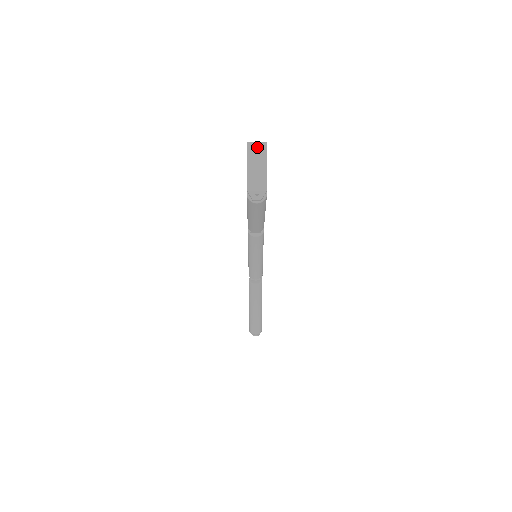
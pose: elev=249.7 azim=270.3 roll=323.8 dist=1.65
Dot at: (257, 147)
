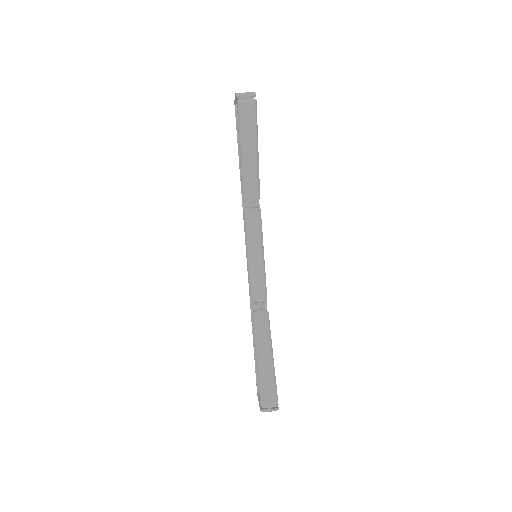
Dot at: occluded
